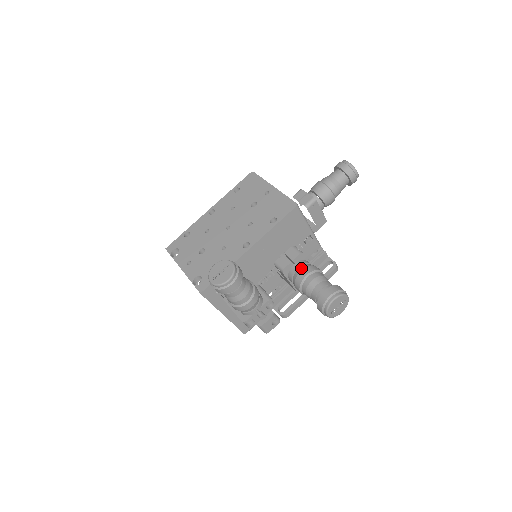
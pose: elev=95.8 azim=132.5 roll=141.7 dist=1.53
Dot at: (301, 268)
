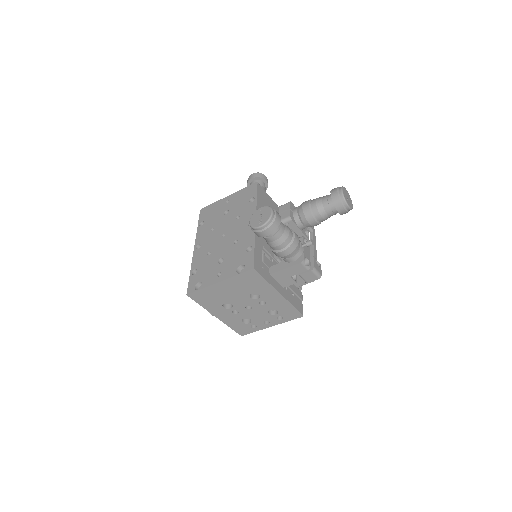
Dot at: (300, 207)
